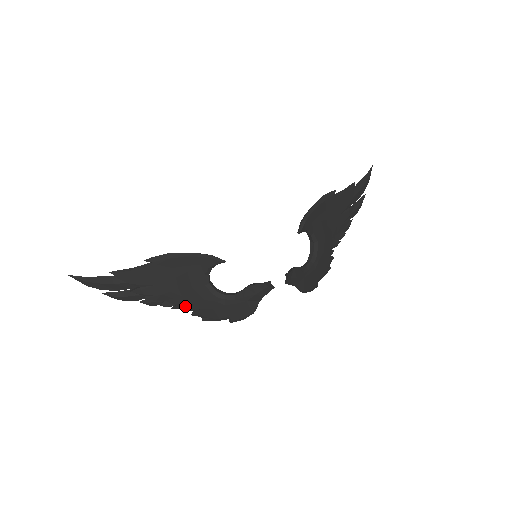
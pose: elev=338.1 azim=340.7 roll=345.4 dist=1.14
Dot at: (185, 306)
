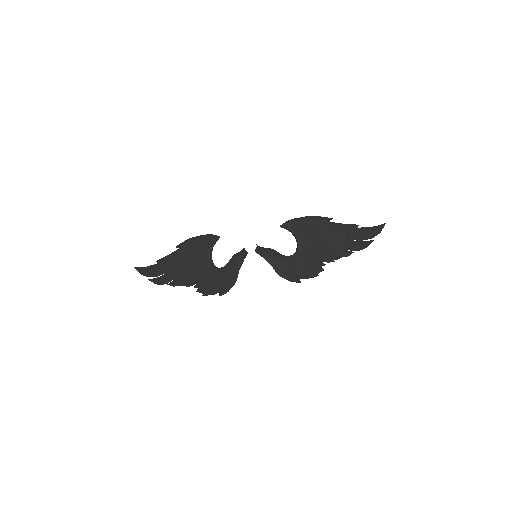
Dot at: (193, 283)
